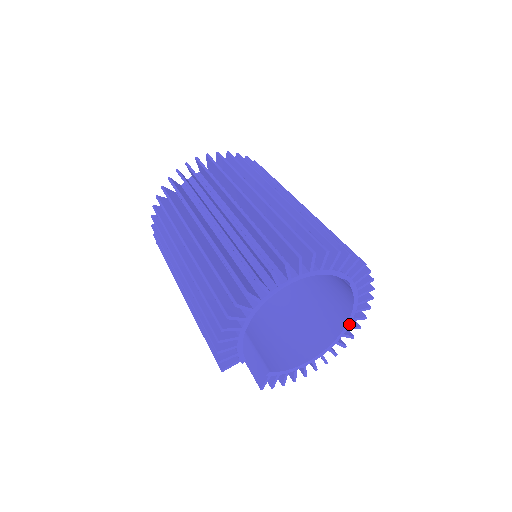
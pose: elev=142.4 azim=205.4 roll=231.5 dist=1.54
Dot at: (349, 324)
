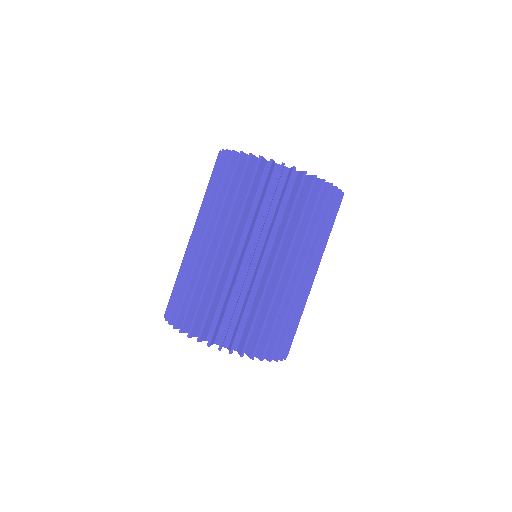
Dot at: occluded
